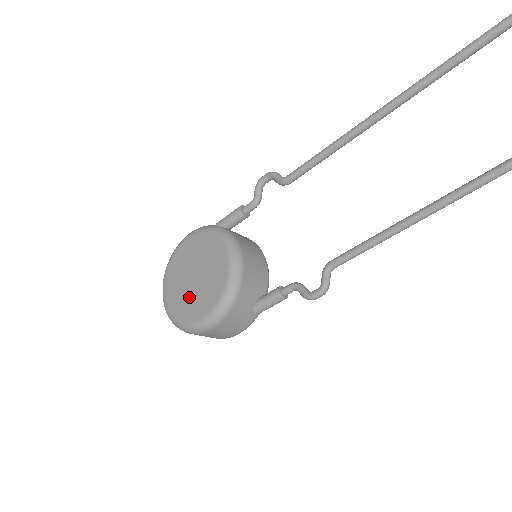
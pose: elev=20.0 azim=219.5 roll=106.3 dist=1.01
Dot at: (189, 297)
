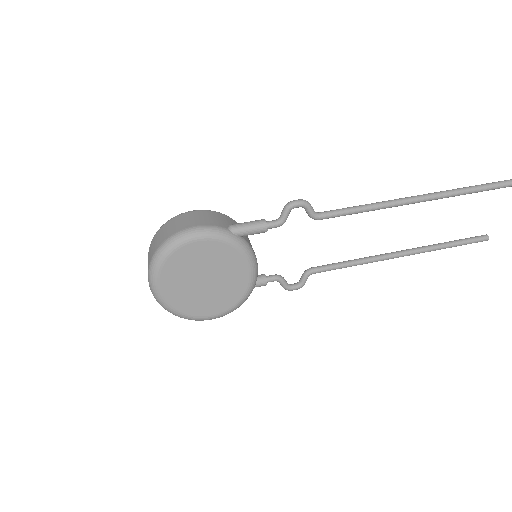
Dot at: (197, 297)
